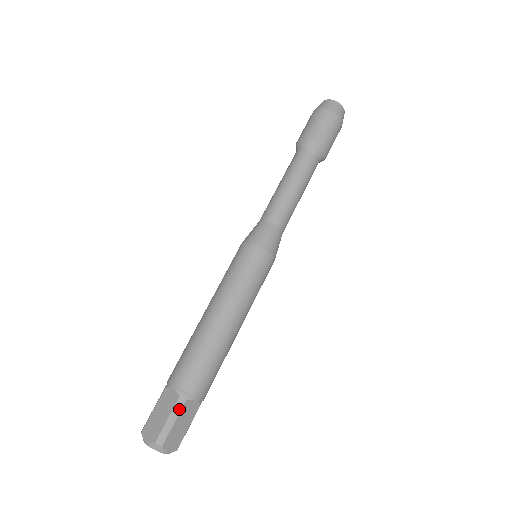
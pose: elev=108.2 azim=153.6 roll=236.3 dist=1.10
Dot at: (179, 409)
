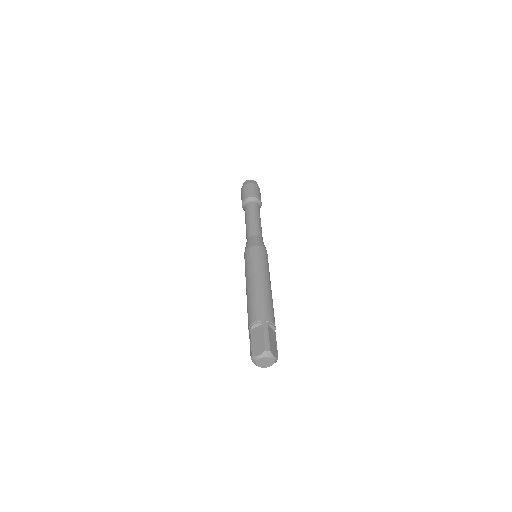
Dot at: (267, 330)
